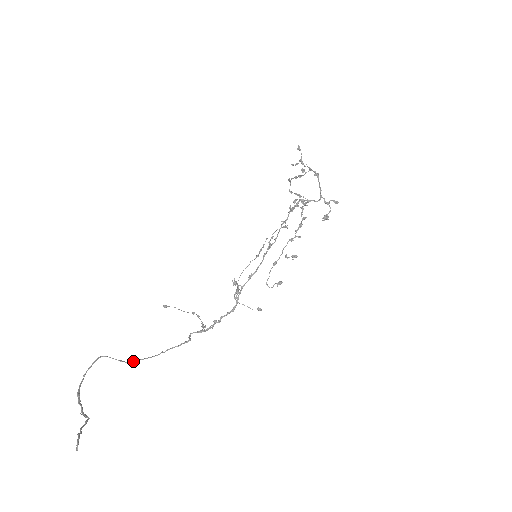
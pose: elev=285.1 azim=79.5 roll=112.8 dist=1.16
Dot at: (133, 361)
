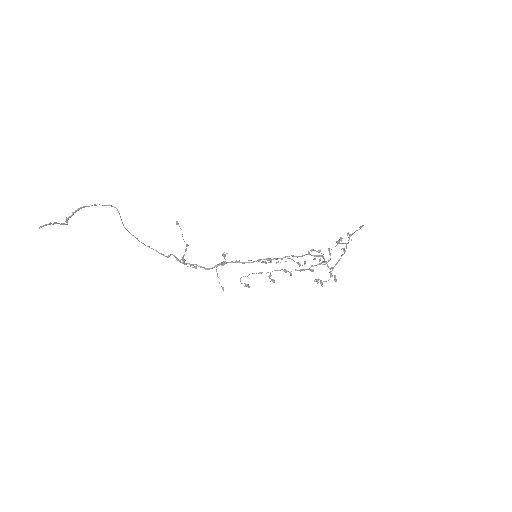
Dot at: (128, 231)
